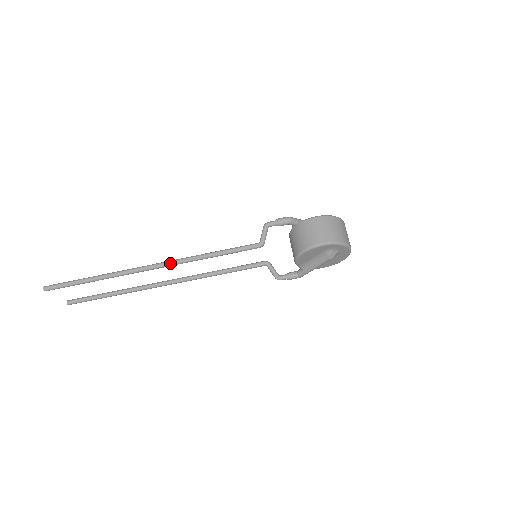
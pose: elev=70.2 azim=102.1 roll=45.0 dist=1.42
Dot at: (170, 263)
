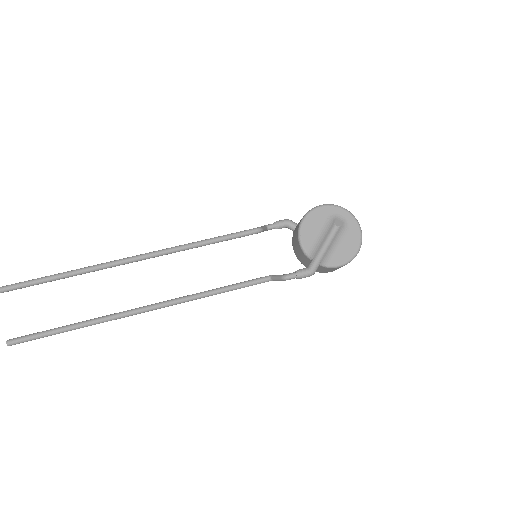
Dot at: (157, 251)
